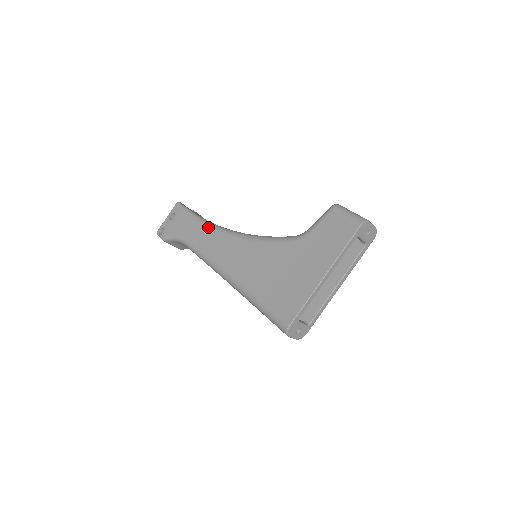
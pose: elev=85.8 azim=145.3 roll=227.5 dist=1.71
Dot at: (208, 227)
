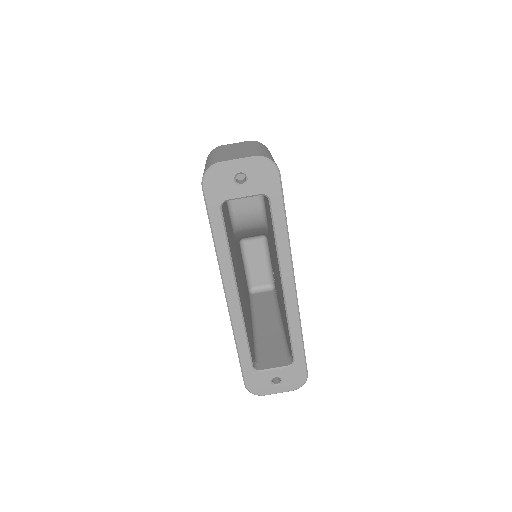
Dot at: occluded
